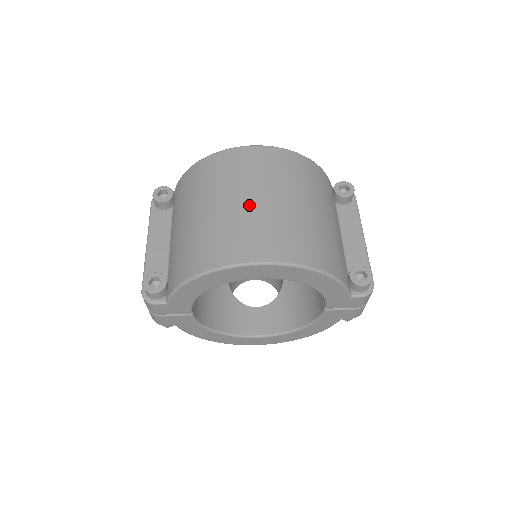
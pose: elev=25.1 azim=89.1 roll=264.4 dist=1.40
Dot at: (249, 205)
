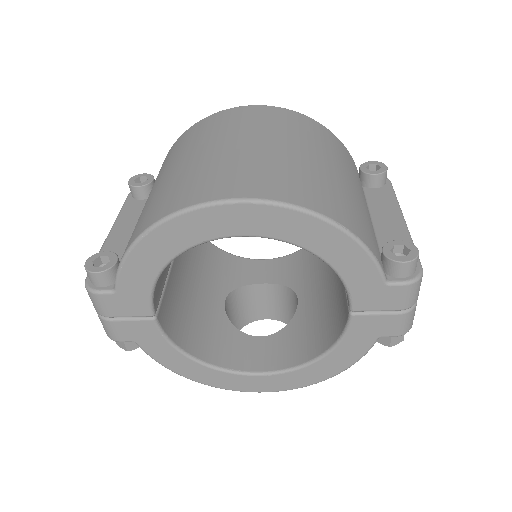
Dot at: (232, 149)
